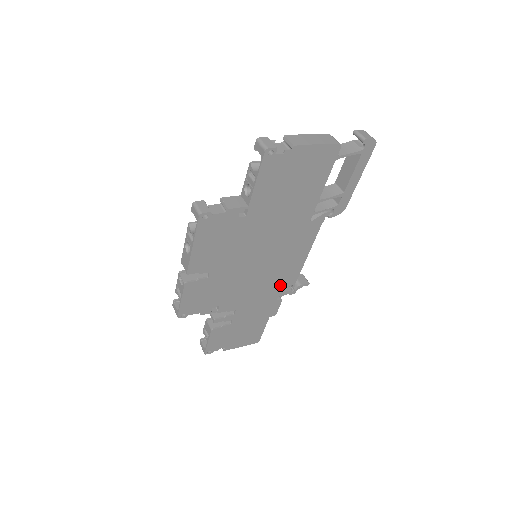
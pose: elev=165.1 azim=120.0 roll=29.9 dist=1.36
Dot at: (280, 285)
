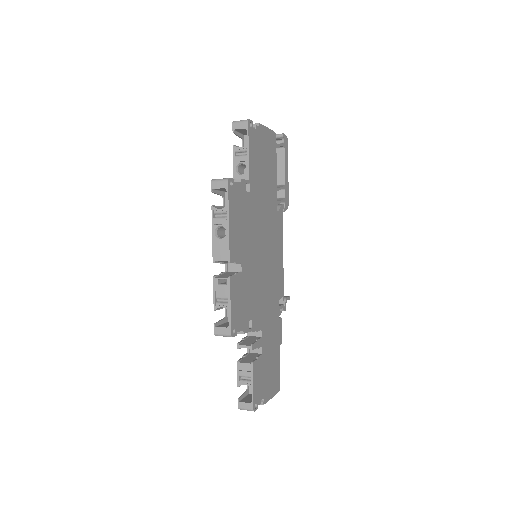
Dot at: (277, 295)
